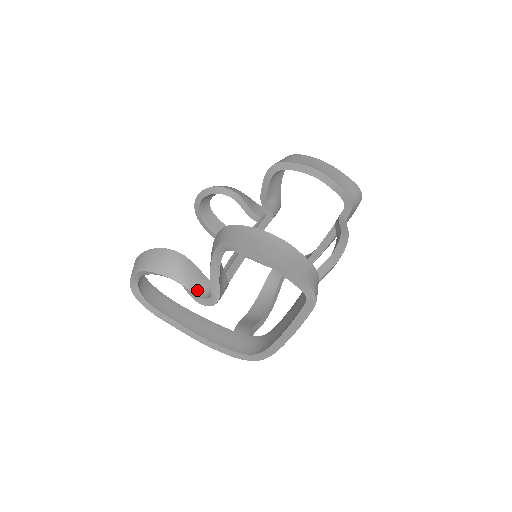
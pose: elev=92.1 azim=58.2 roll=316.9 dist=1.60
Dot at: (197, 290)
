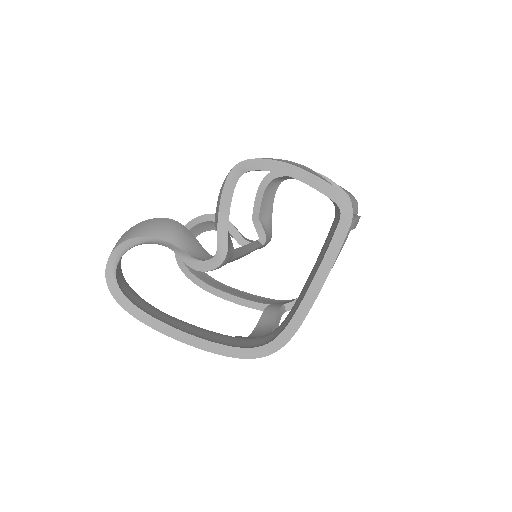
Dot at: (196, 256)
